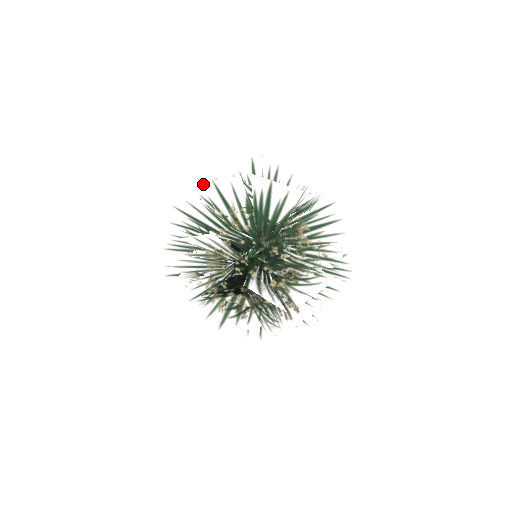
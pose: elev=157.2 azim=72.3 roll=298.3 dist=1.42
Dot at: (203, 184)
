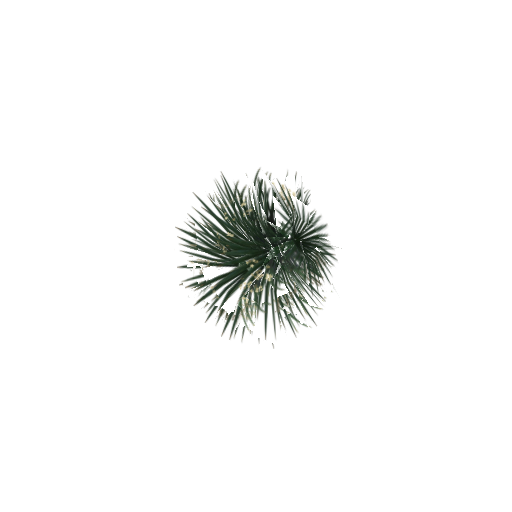
Dot at: (196, 218)
